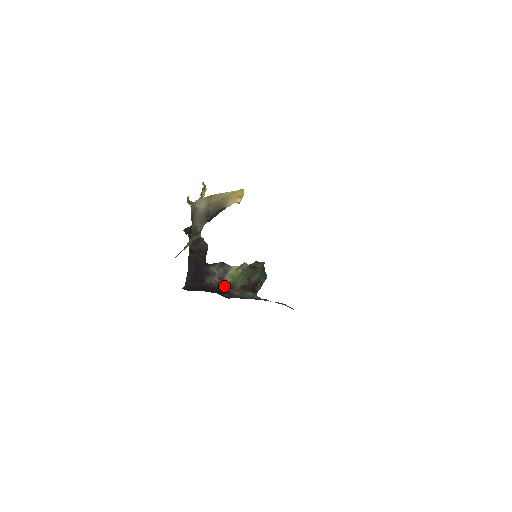
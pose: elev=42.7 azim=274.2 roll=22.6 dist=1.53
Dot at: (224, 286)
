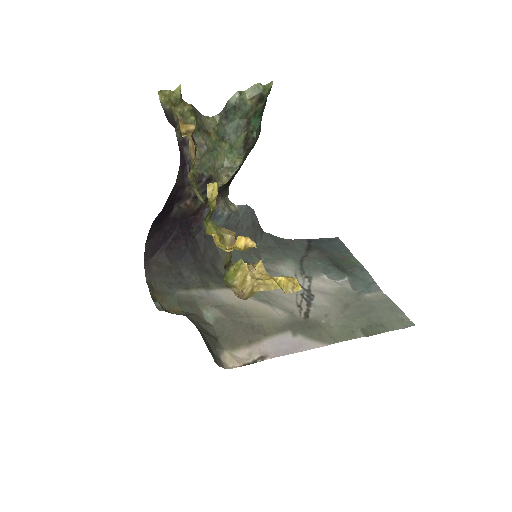
Dot at: (195, 210)
